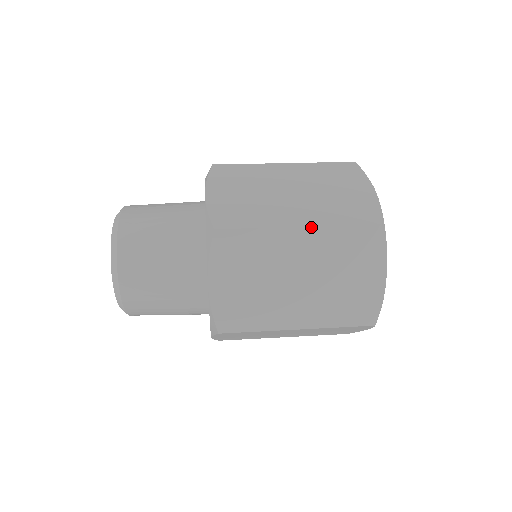
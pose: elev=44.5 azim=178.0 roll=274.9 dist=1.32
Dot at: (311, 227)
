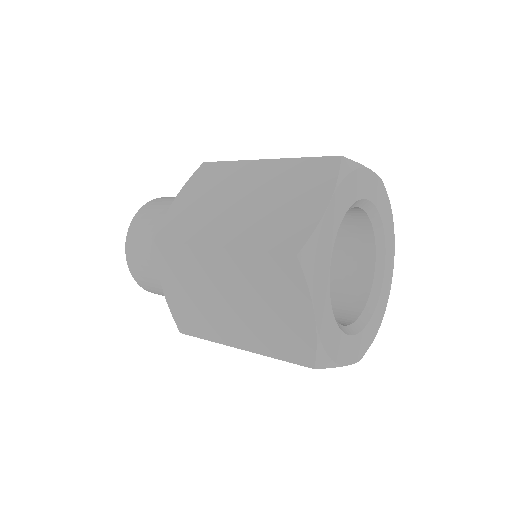
Dot at: (274, 159)
